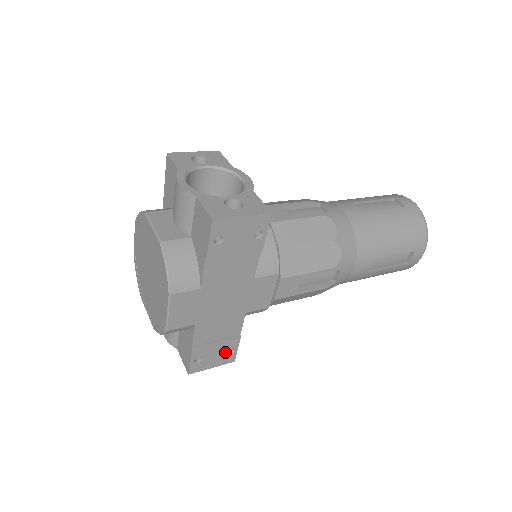
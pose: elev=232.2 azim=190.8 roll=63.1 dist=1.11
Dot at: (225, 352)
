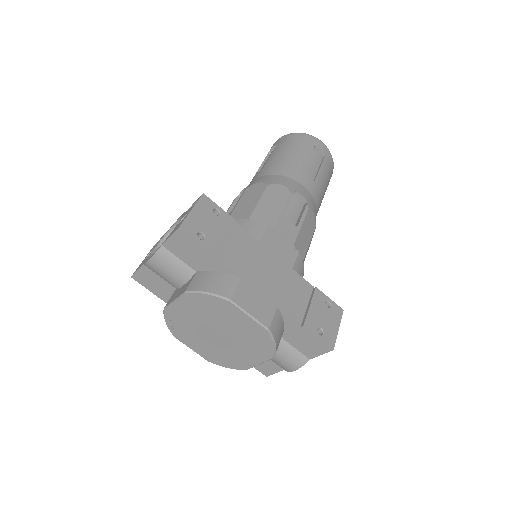
Dot at: (326, 309)
